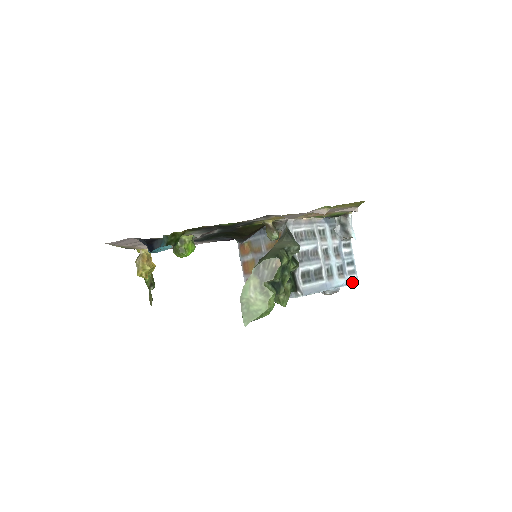
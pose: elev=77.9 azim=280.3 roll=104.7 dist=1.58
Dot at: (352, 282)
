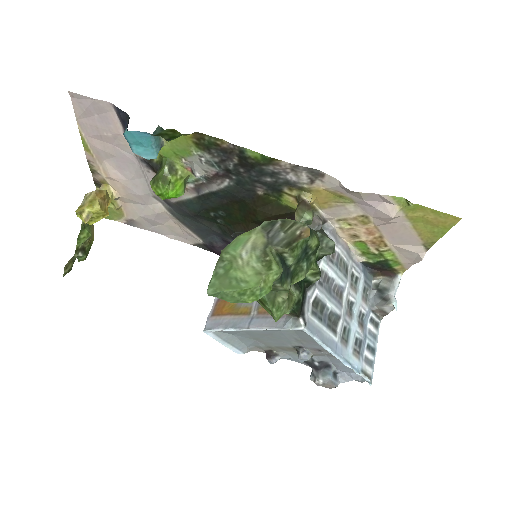
Dot at: (365, 376)
